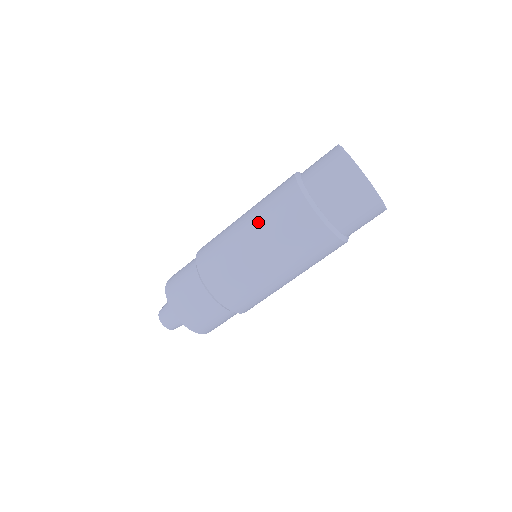
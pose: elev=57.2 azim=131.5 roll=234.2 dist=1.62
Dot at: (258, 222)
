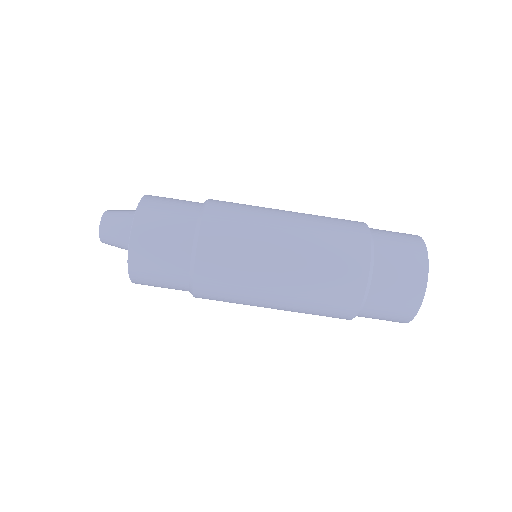
Dot at: (307, 221)
